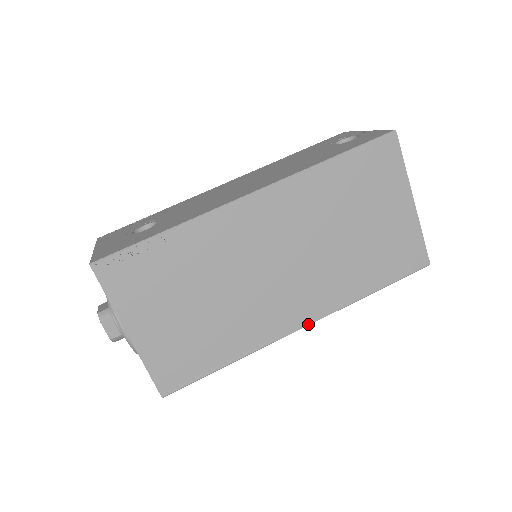
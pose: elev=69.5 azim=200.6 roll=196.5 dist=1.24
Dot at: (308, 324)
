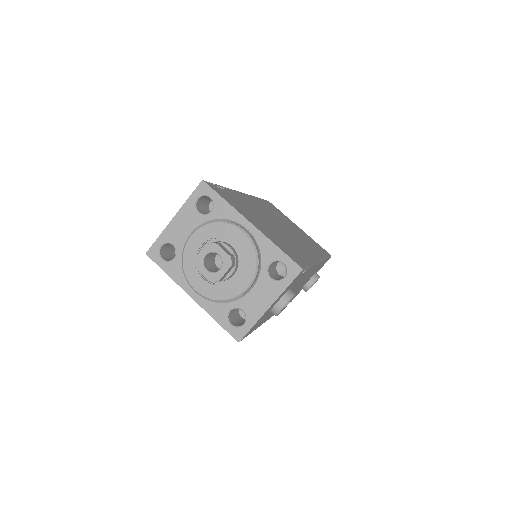
Dot at: (320, 260)
